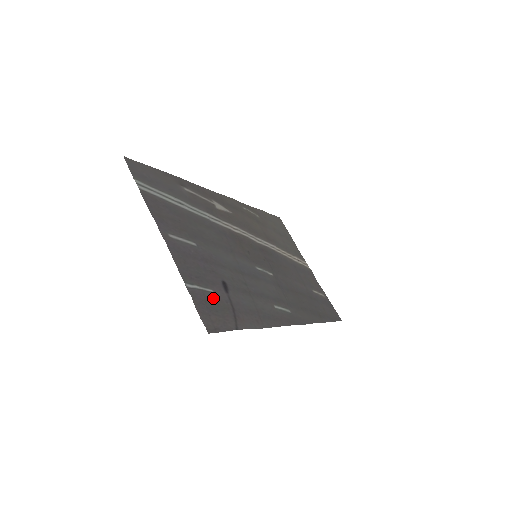
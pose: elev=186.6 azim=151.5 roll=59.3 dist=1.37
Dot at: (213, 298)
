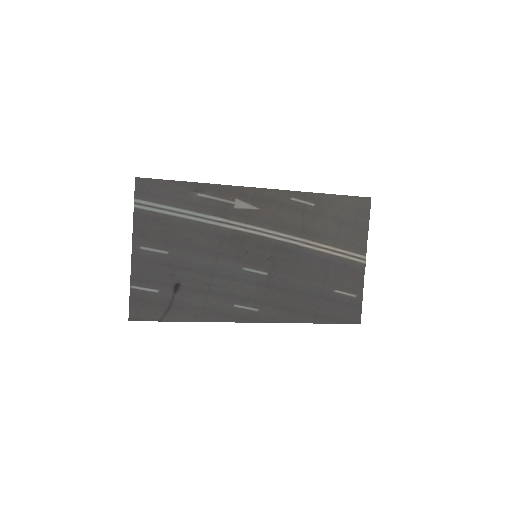
Dot at: (153, 297)
